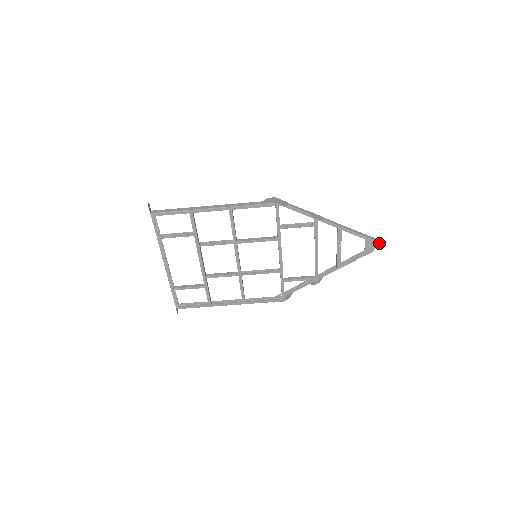
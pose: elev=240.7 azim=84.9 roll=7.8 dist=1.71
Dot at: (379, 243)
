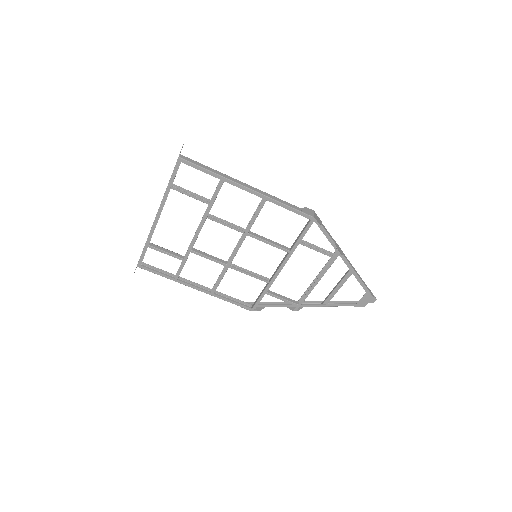
Dot at: (374, 301)
